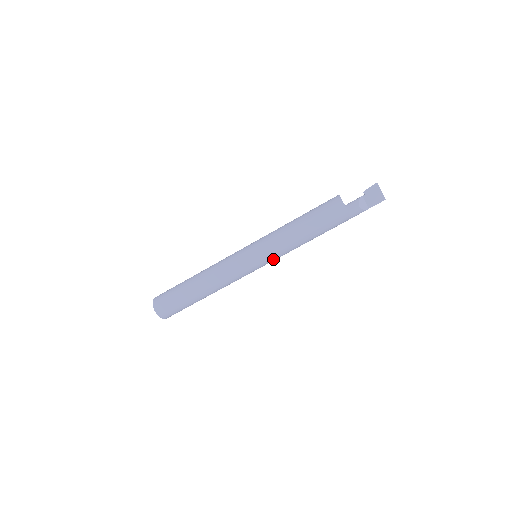
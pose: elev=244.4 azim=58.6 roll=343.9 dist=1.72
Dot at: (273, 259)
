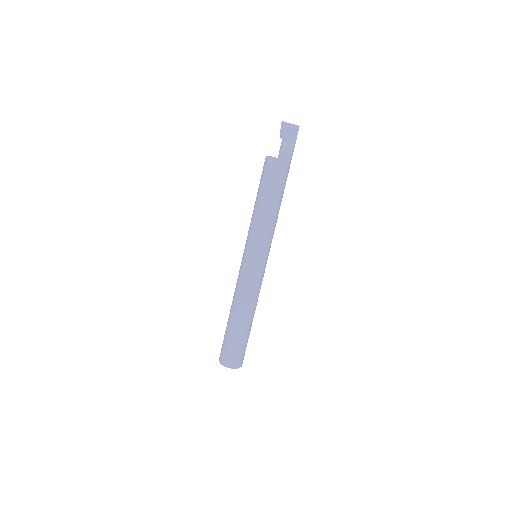
Dot at: (269, 245)
